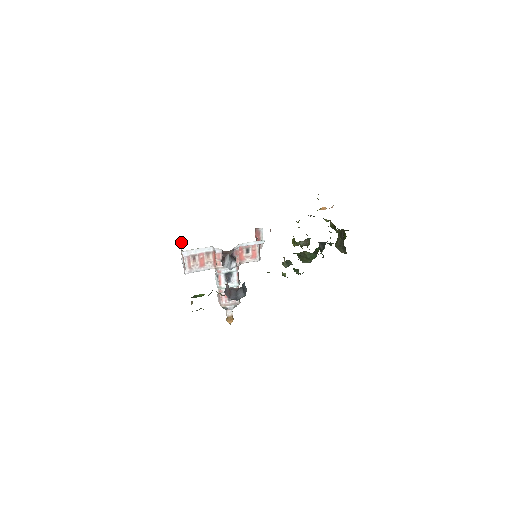
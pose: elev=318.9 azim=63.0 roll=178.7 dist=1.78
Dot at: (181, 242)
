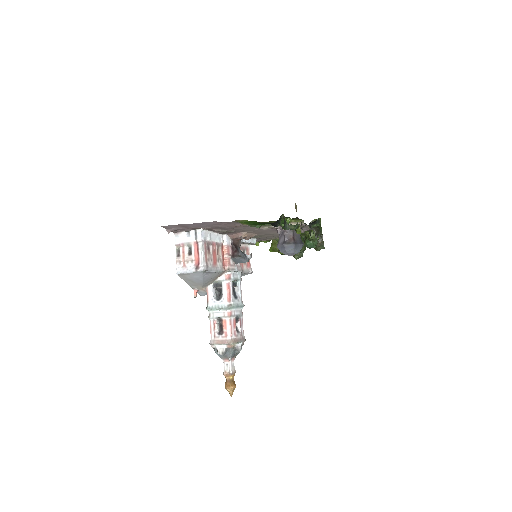
Dot at: (187, 232)
